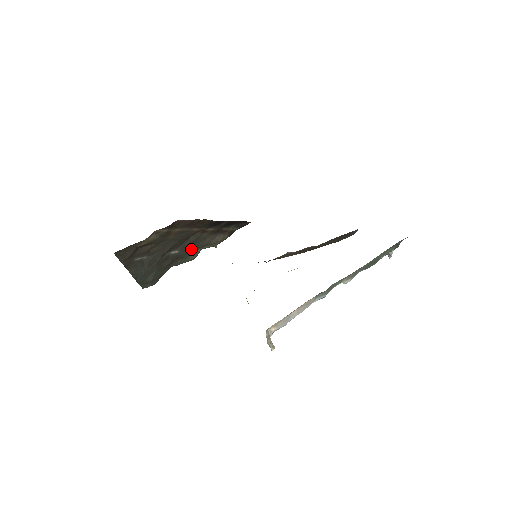
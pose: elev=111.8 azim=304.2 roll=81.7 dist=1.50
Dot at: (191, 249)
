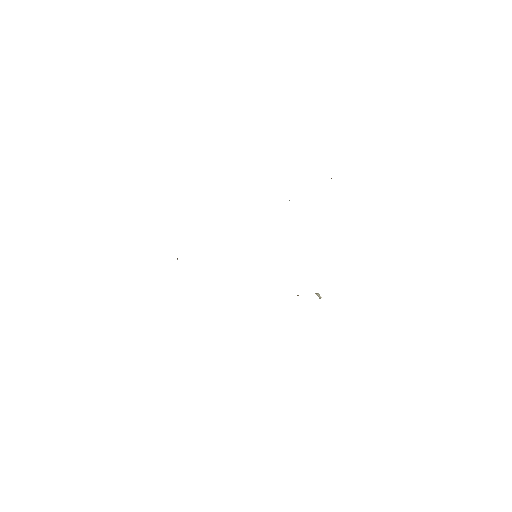
Dot at: occluded
